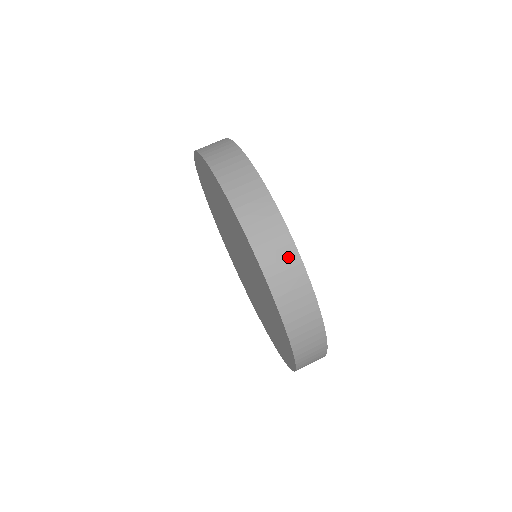
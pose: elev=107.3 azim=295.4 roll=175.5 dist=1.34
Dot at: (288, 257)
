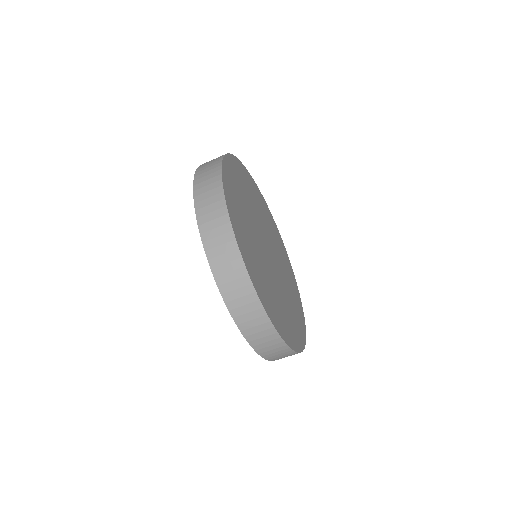
Dot at: (266, 330)
